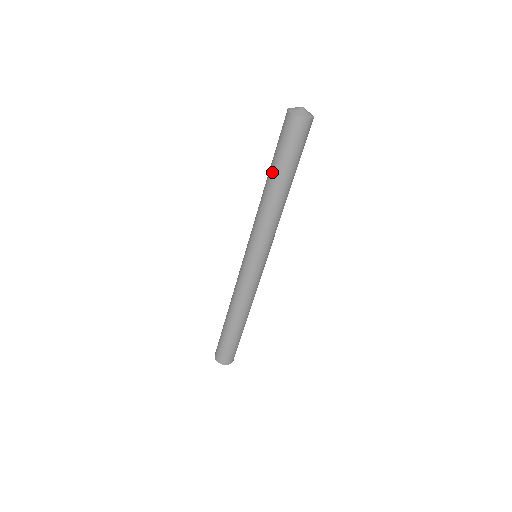
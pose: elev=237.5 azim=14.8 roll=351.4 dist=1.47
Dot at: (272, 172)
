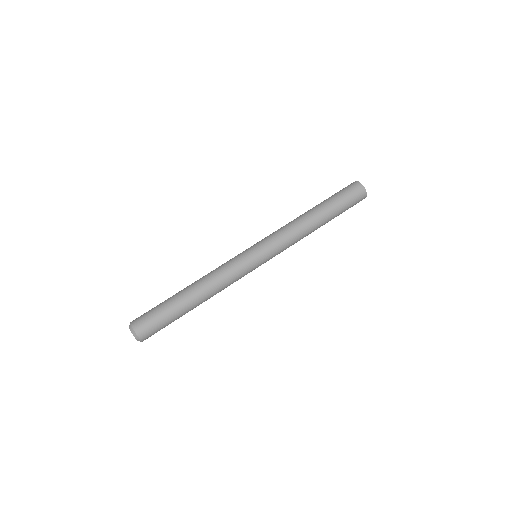
Dot at: occluded
